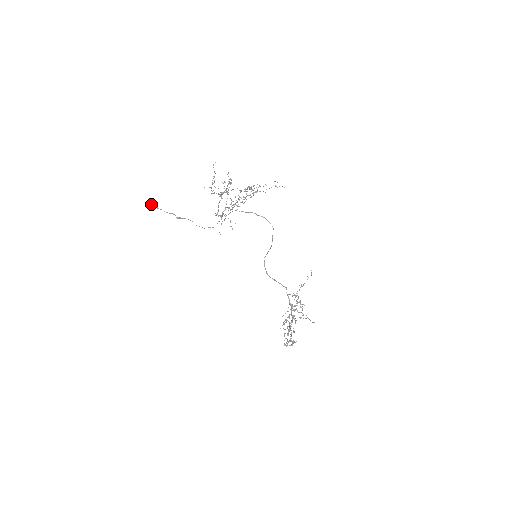
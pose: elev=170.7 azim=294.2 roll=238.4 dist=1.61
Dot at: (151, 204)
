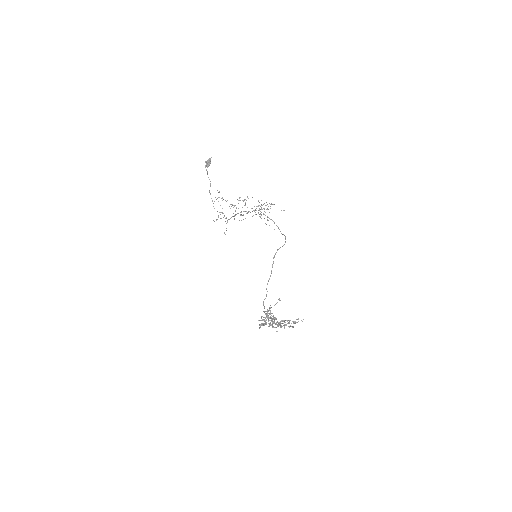
Dot at: (210, 160)
